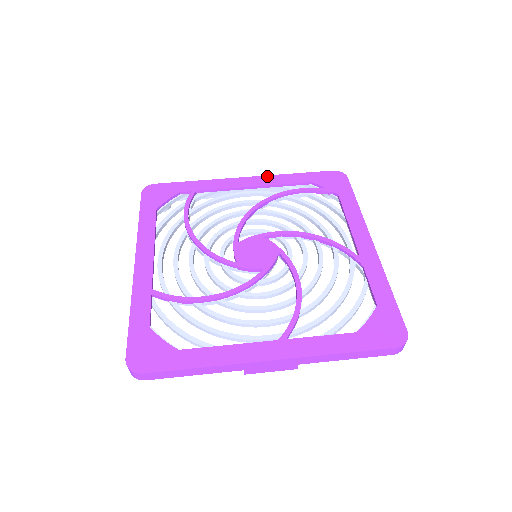
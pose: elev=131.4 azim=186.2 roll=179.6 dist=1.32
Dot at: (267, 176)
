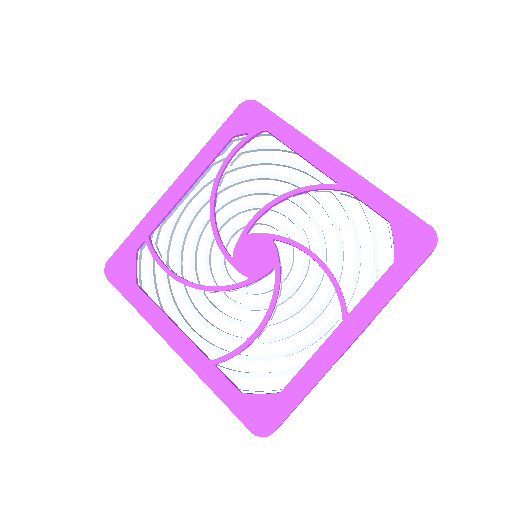
Dot at: (190, 165)
